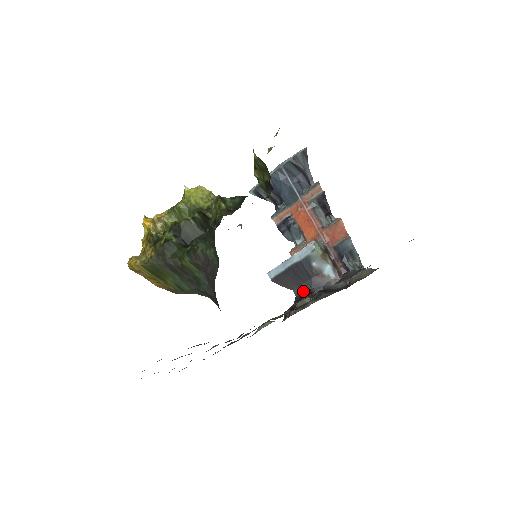
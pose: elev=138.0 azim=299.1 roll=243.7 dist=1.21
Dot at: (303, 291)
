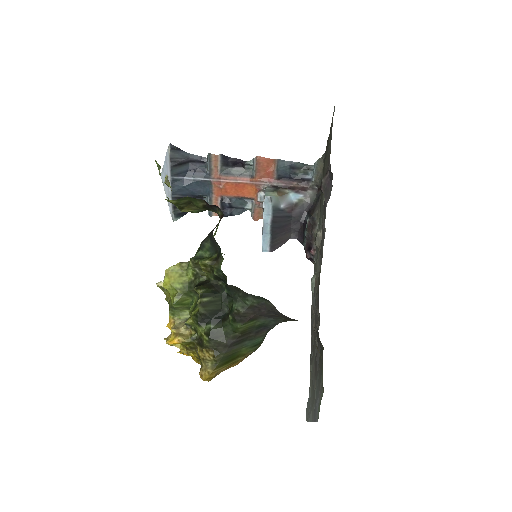
Dot at: (297, 230)
